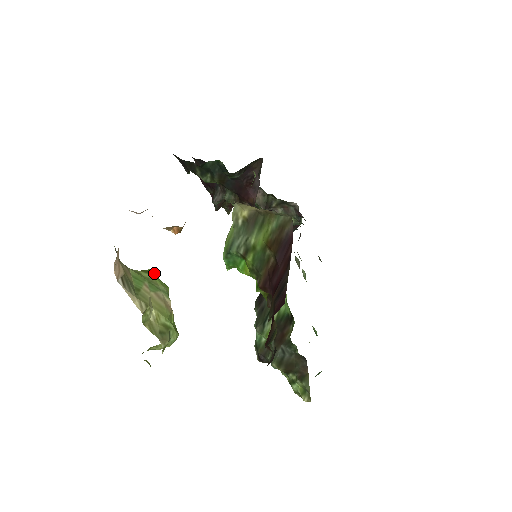
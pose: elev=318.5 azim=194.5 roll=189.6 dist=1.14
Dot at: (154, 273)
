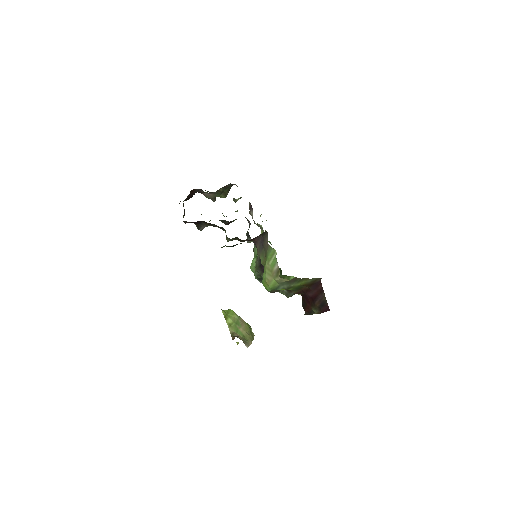
Dot at: (224, 312)
